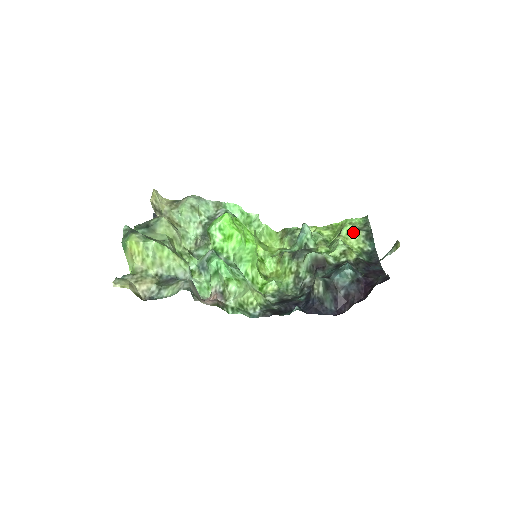
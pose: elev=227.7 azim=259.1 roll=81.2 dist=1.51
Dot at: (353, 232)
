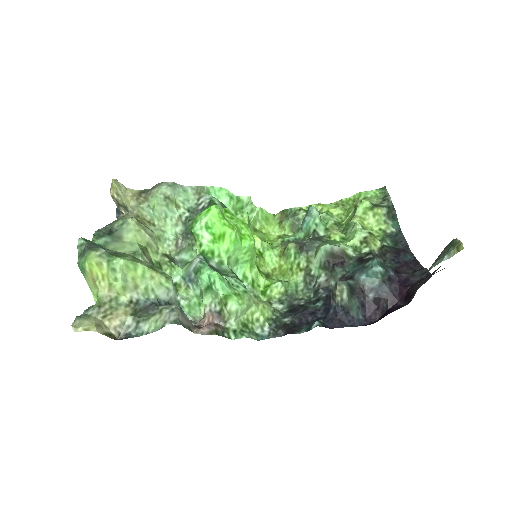
Dot at: (371, 210)
